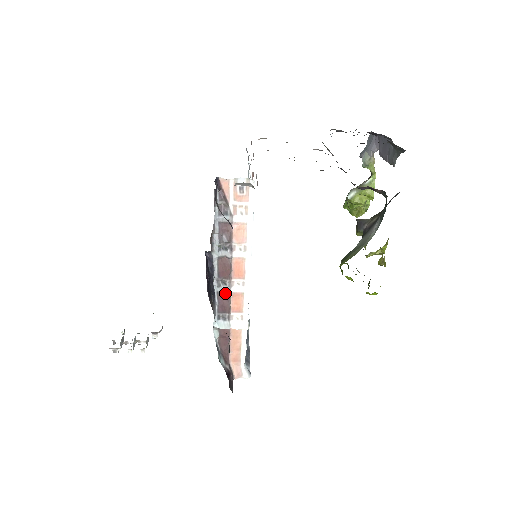
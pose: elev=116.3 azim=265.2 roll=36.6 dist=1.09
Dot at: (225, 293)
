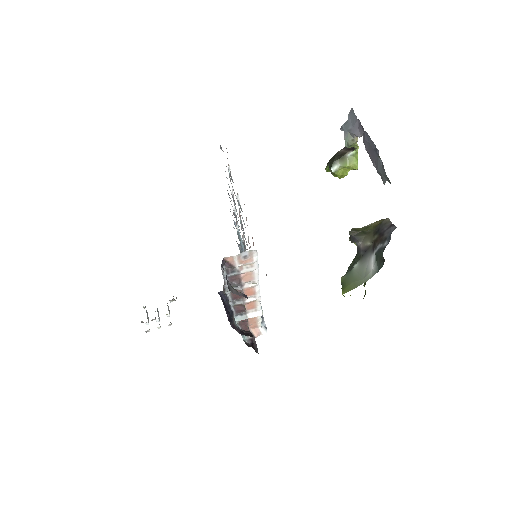
Dot at: (240, 304)
